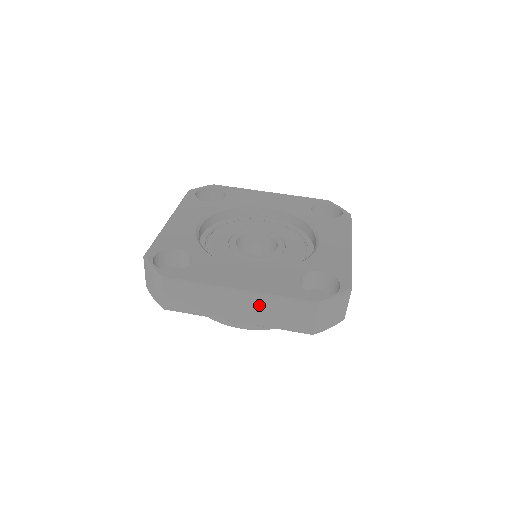
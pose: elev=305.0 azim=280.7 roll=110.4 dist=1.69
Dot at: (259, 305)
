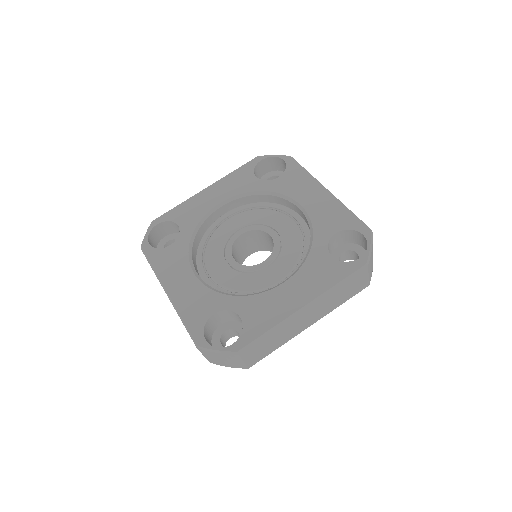
Dot at: (323, 303)
